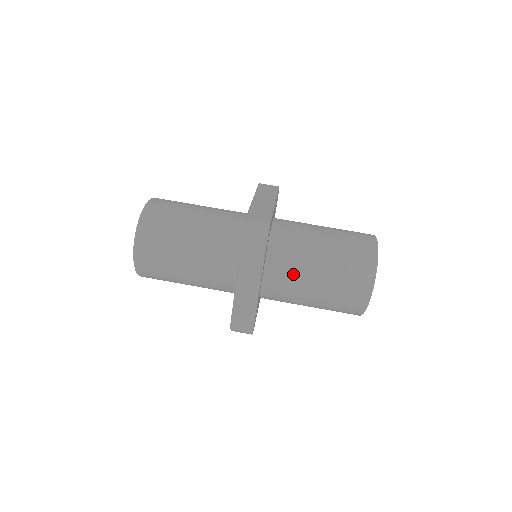
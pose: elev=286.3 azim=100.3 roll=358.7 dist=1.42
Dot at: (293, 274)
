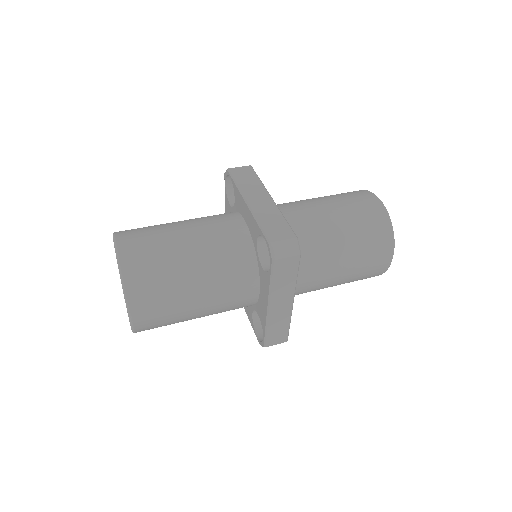
Dot at: (297, 206)
